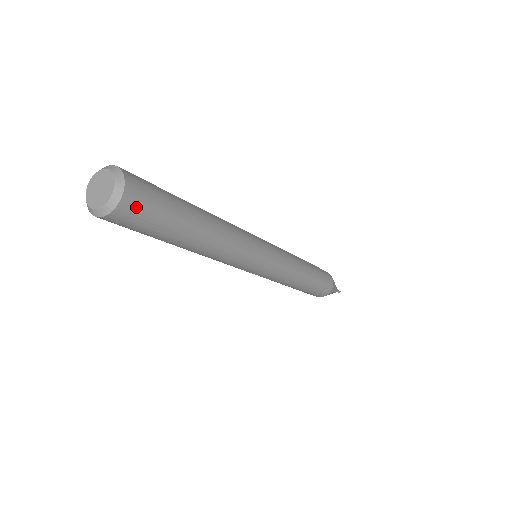
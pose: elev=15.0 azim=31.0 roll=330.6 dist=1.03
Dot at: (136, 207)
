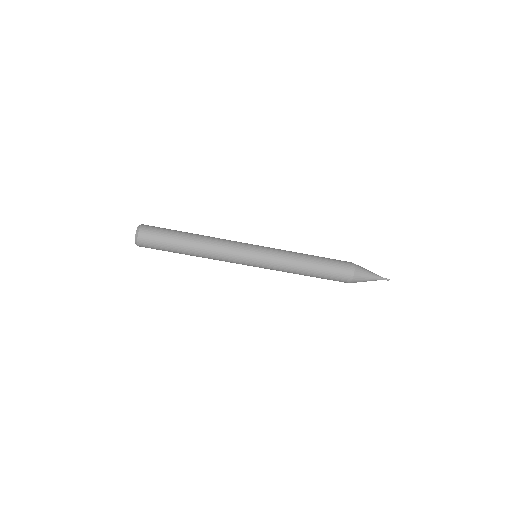
Dot at: (148, 229)
